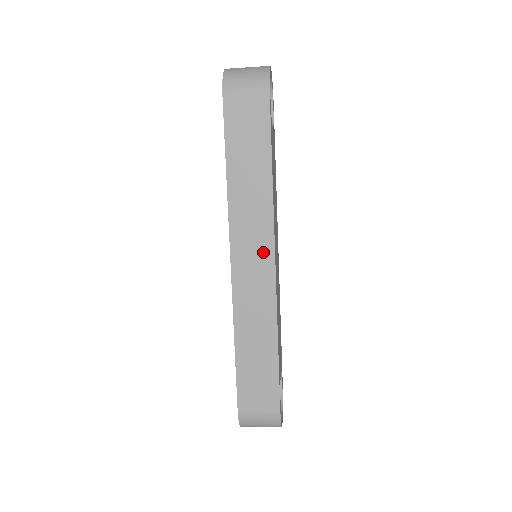
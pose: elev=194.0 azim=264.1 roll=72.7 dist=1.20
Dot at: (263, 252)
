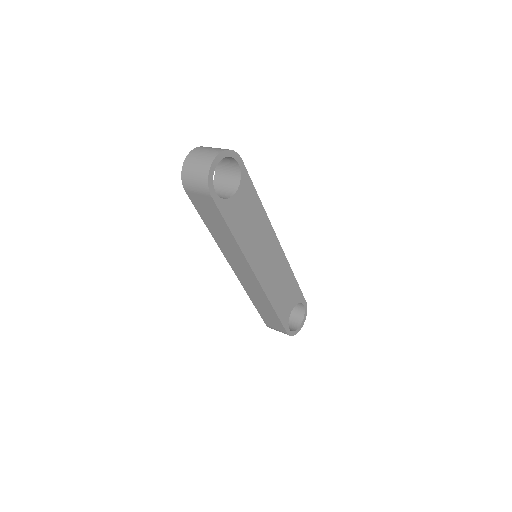
Dot at: (247, 271)
